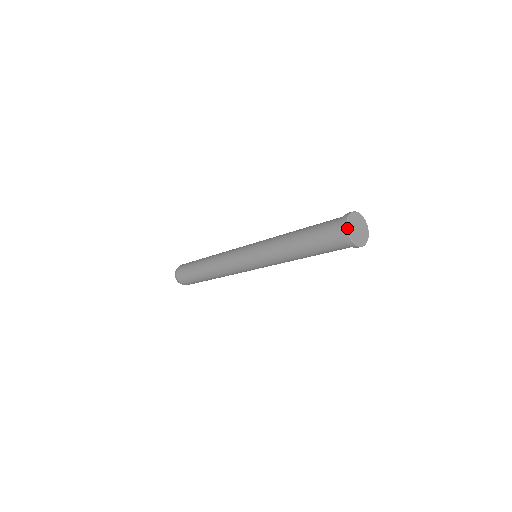
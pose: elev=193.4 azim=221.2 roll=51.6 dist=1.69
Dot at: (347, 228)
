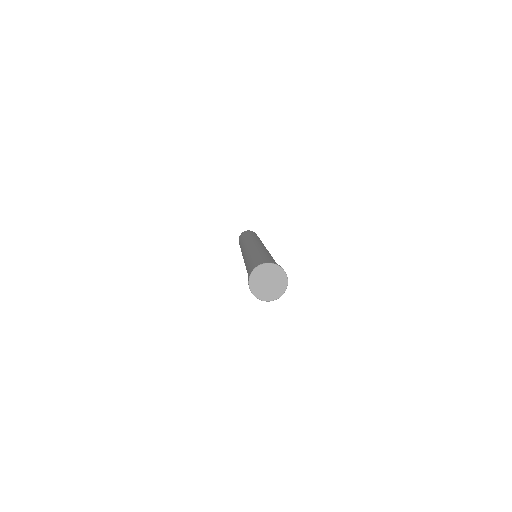
Dot at: occluded
